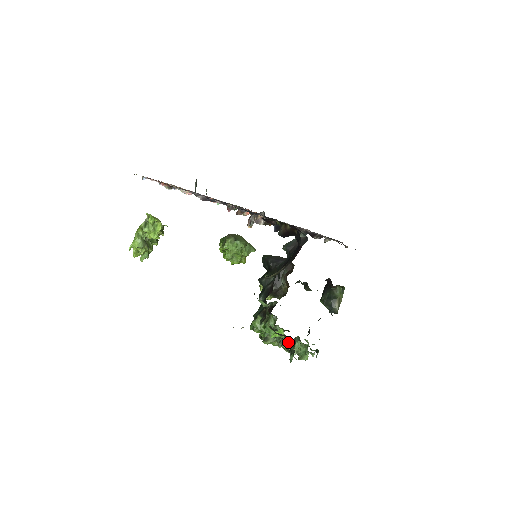
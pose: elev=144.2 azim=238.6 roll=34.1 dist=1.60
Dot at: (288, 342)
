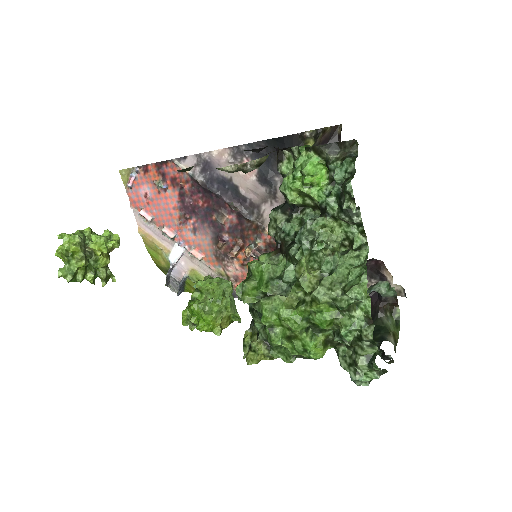
Dot at: (341, 162)
